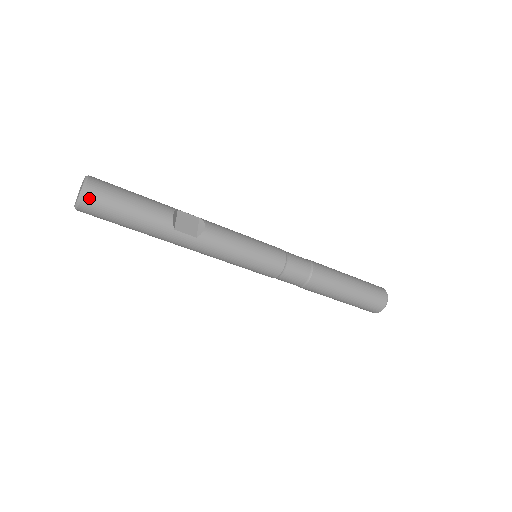
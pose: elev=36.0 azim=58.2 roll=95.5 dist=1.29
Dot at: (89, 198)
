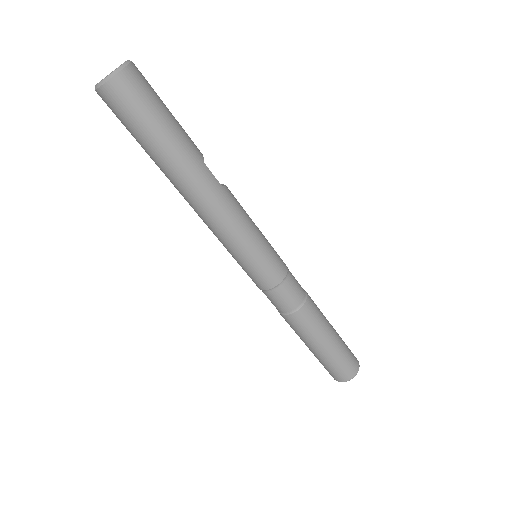
Dot at: (135, 71)
